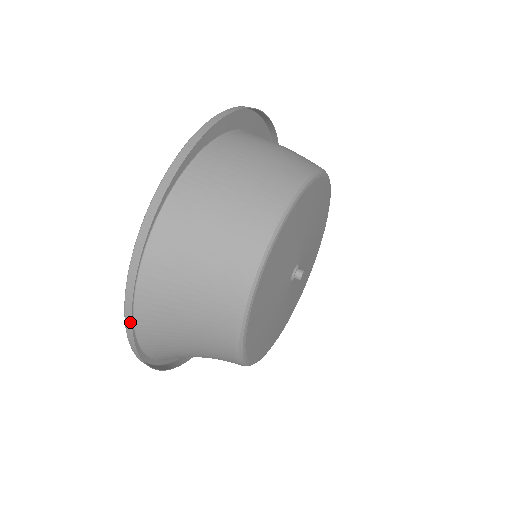
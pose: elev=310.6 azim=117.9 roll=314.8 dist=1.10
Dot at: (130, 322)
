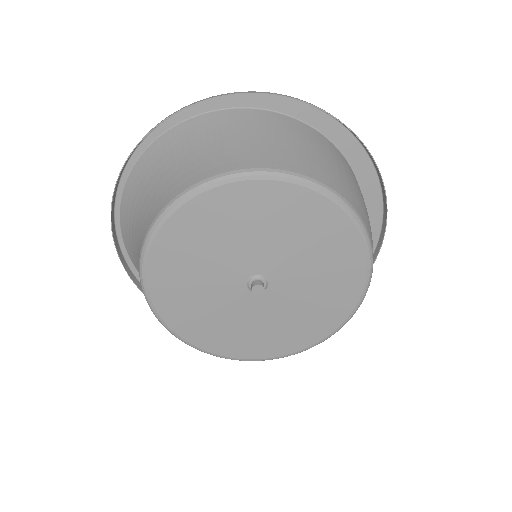
Dot at: (180, 110)
